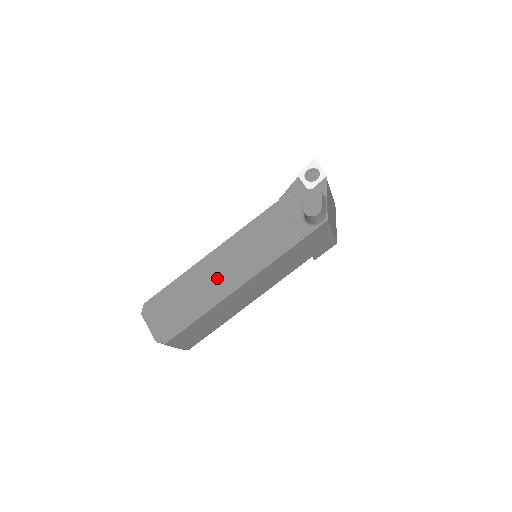
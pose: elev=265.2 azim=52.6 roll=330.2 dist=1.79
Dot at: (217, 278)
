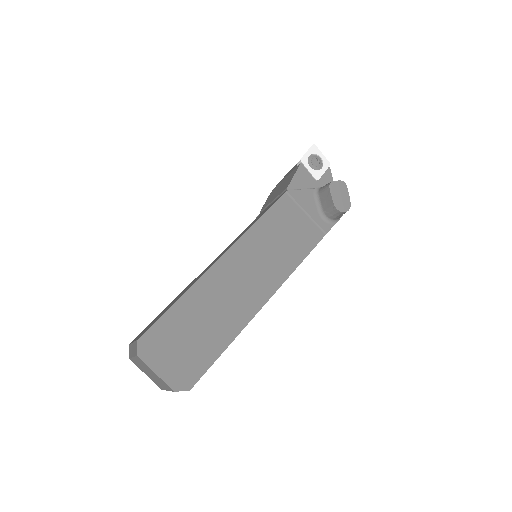
Dot at: (239, 290)
